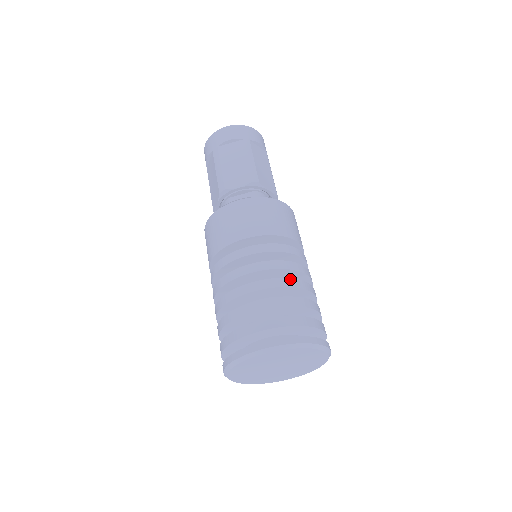
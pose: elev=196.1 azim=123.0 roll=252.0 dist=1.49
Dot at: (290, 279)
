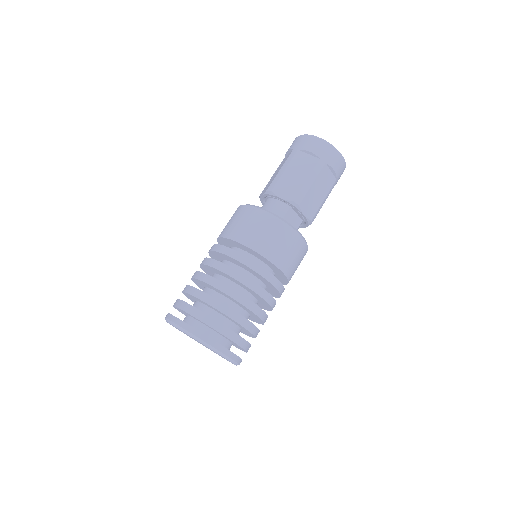
Dot at: occluded
